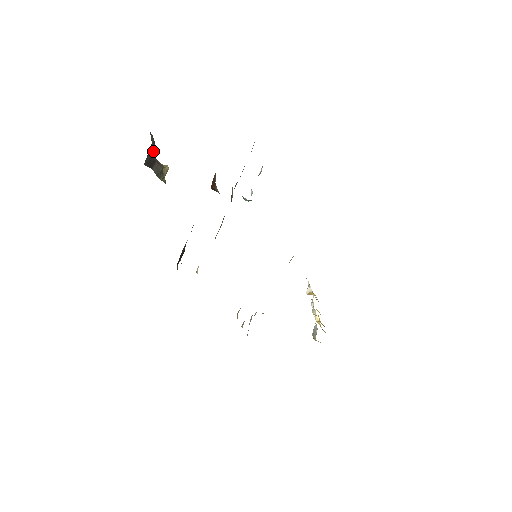
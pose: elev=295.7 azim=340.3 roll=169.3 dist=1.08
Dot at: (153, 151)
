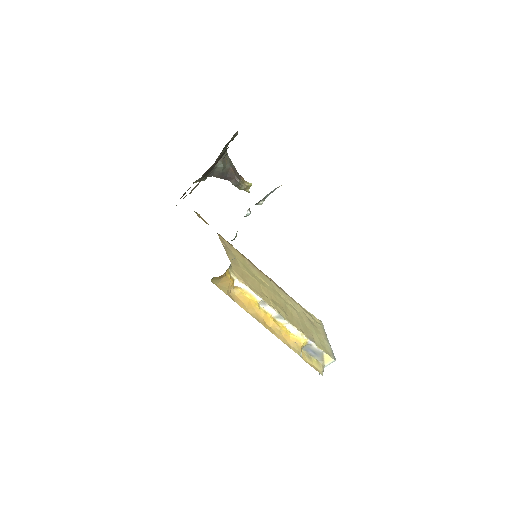
Dot at: (221, 171)
